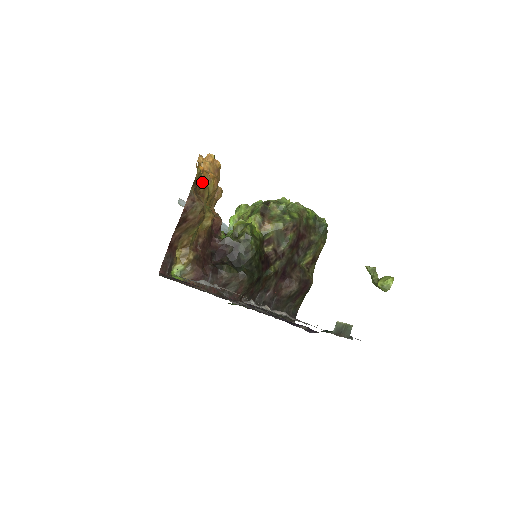
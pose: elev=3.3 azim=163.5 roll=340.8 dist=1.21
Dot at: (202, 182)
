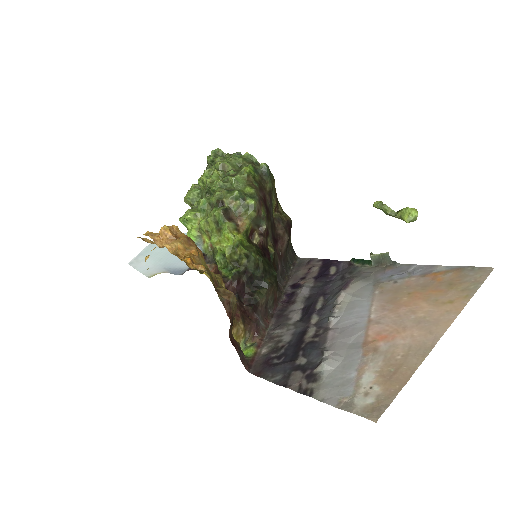
Dot at: occluded
